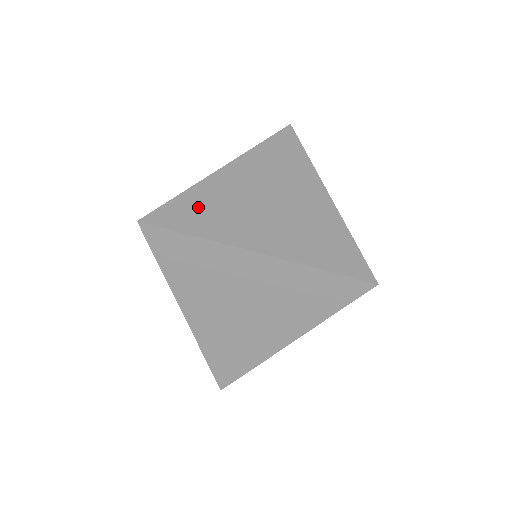
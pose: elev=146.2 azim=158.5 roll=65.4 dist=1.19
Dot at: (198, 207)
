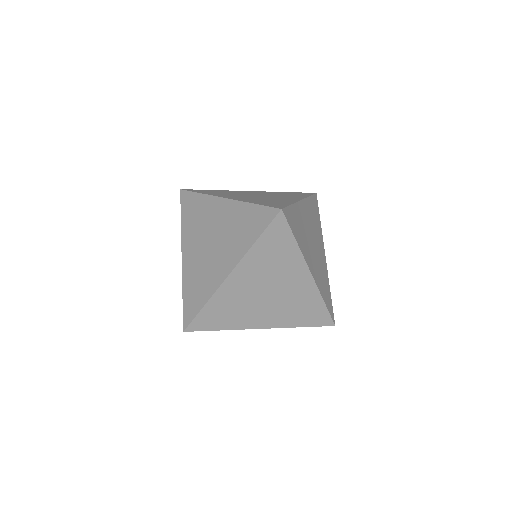
Dot at: occluded
